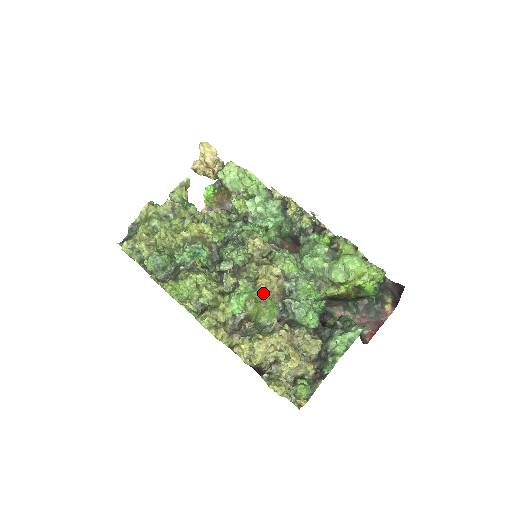
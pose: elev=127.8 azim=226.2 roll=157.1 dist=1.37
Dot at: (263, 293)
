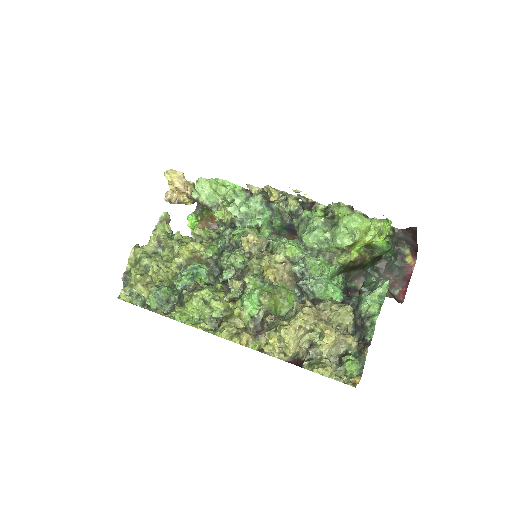
Dot at: (274, 284)
